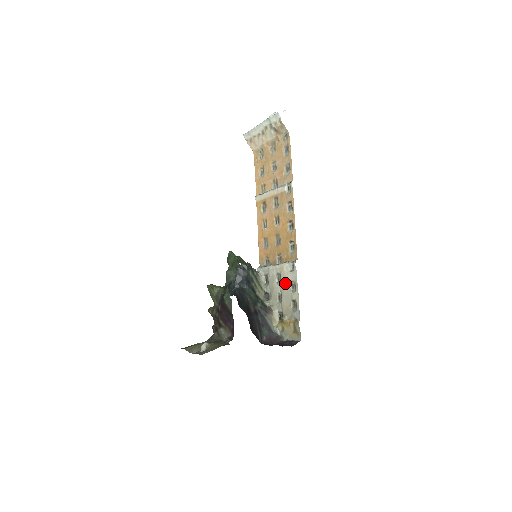
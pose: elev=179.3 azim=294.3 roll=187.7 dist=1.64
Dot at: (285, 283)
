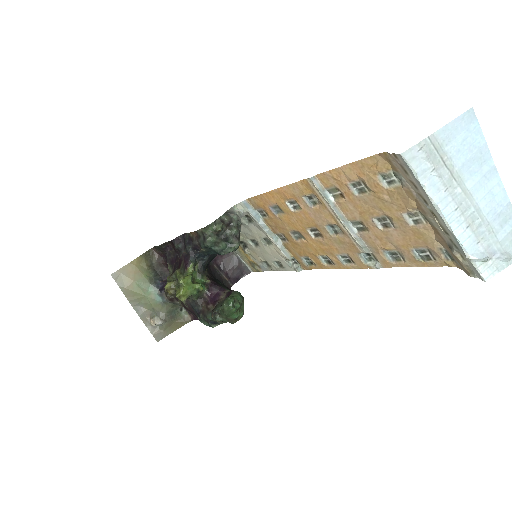
Dot at: (271, 254)
